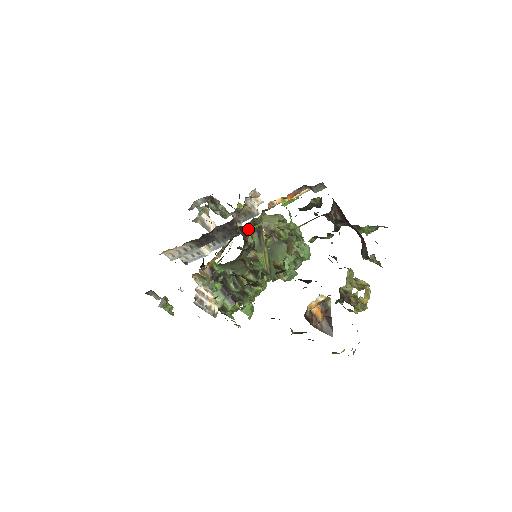
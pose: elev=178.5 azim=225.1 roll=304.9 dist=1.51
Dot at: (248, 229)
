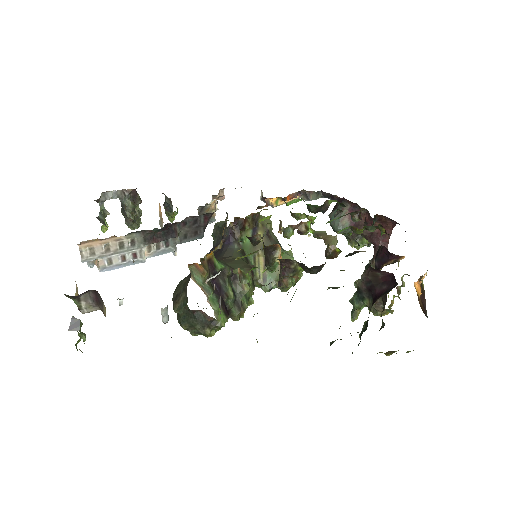
Dot at: (245, 223)
